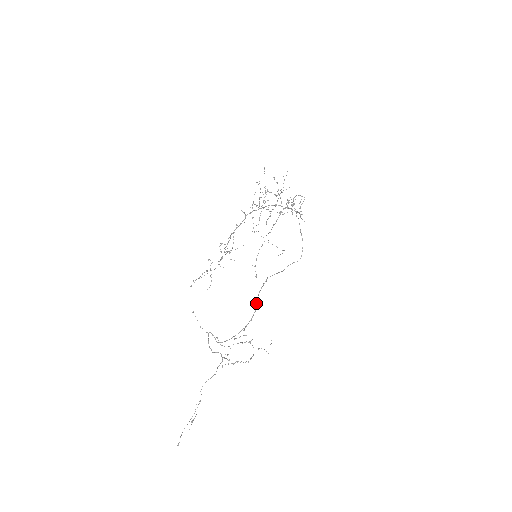
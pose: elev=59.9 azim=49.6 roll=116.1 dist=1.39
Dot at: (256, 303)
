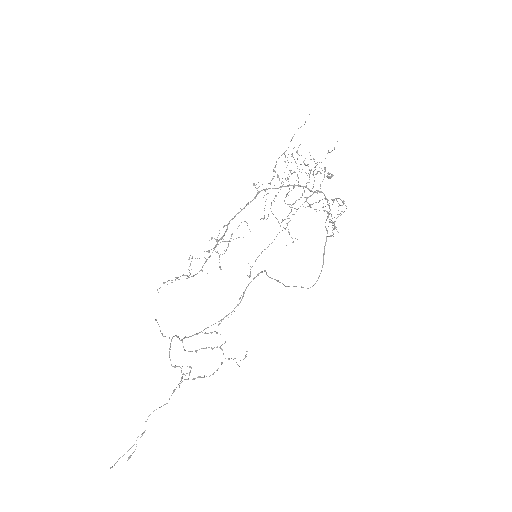
Dot at: occluded
